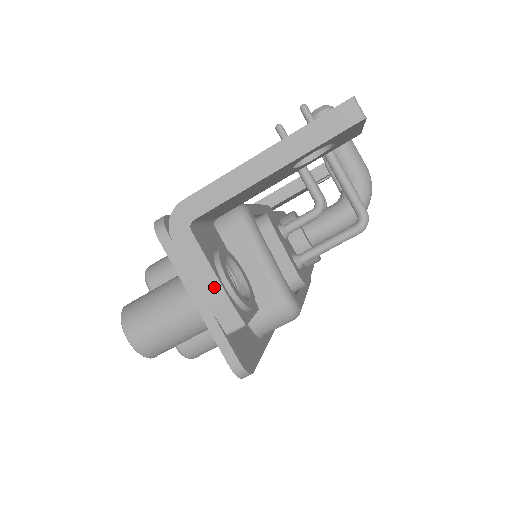
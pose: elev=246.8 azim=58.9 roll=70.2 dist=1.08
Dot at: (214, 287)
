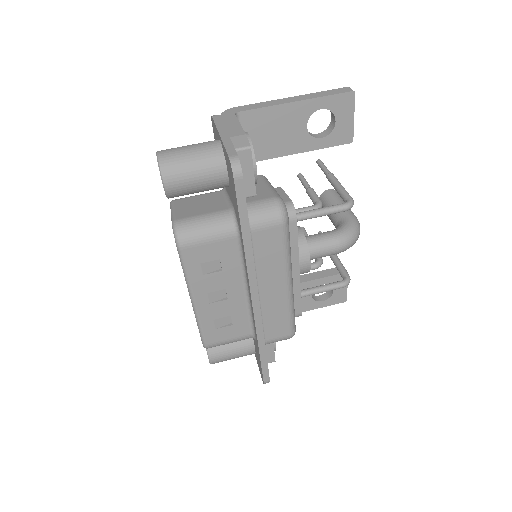
Dot at: (238, 130)
